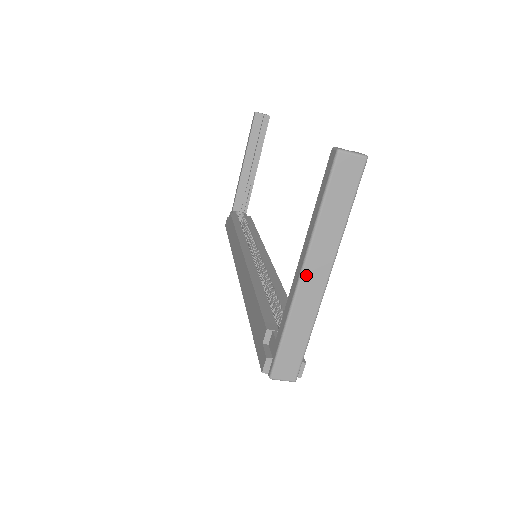
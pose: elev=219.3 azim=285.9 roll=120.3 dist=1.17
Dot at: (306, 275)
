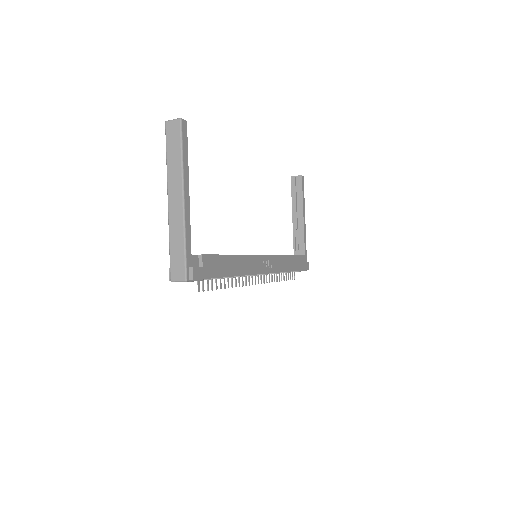
Dot at: (170, 200)
